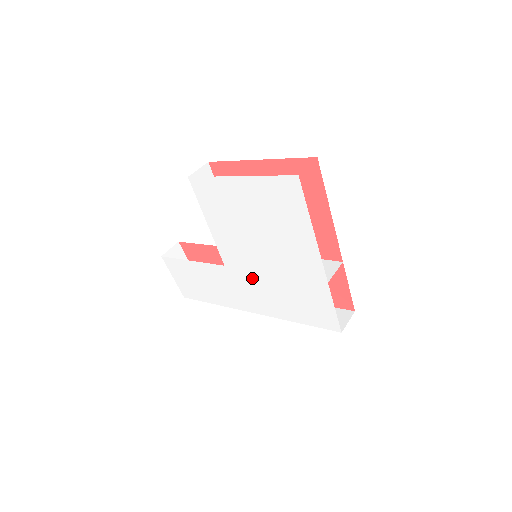
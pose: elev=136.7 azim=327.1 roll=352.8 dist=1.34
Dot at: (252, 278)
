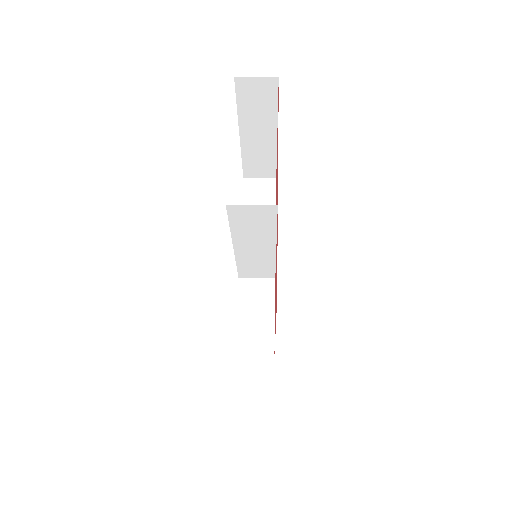
Dot at: occluded
